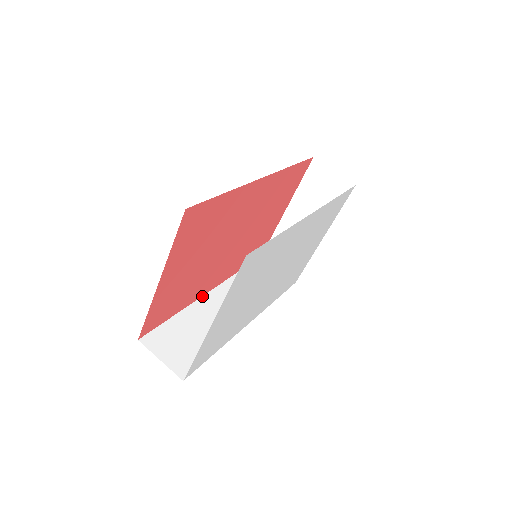
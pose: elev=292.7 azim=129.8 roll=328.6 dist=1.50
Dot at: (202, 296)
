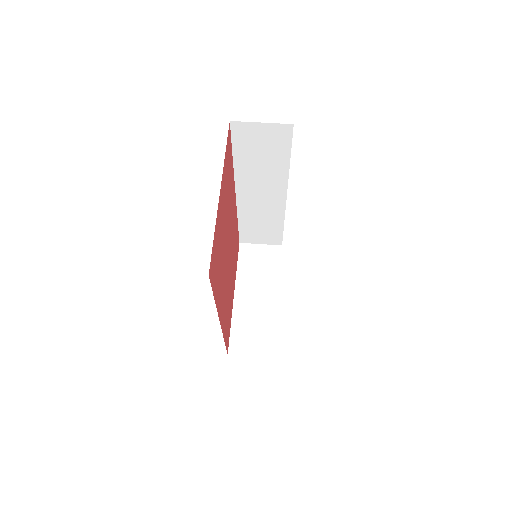
Dot at: (219, 319)
